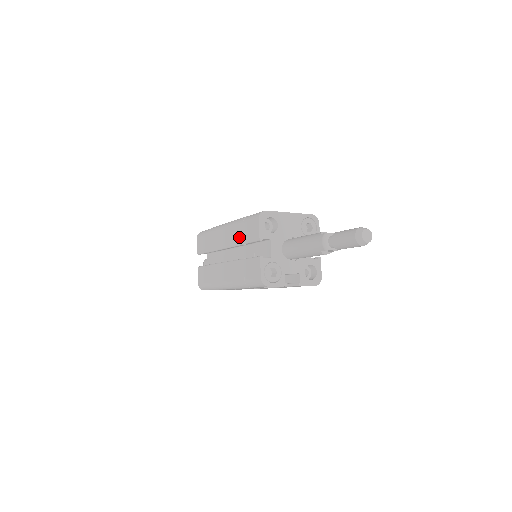
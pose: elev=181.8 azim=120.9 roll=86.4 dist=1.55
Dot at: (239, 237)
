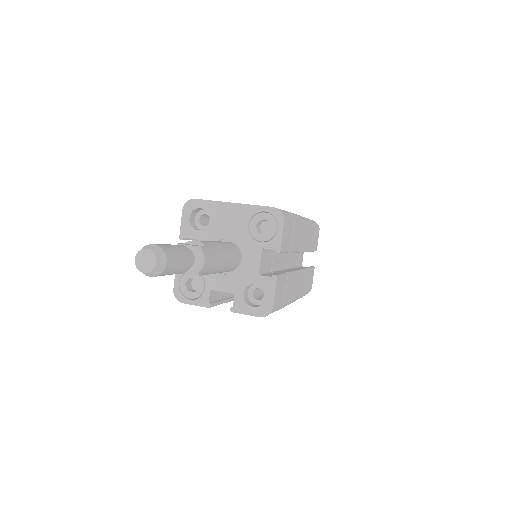
Dot at: occluded
